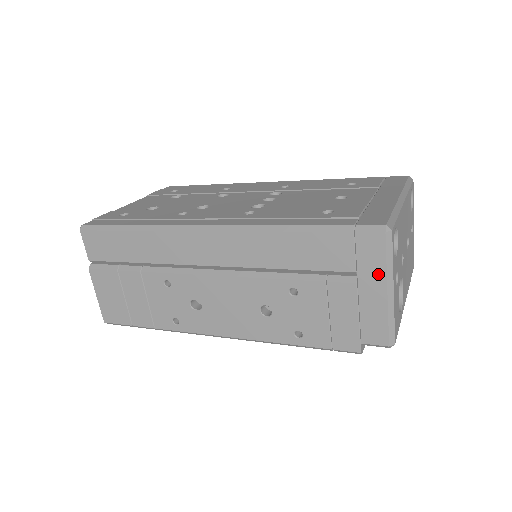
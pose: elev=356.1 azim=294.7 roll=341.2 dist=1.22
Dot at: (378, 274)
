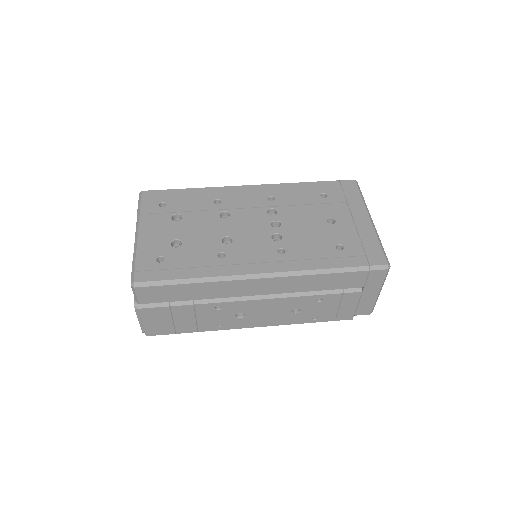
Dot at: (377, 287)
